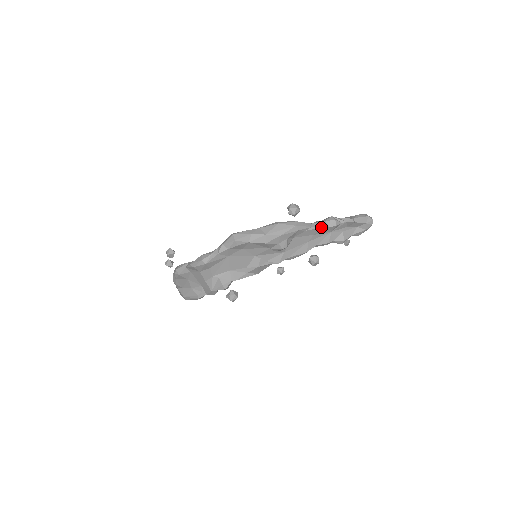
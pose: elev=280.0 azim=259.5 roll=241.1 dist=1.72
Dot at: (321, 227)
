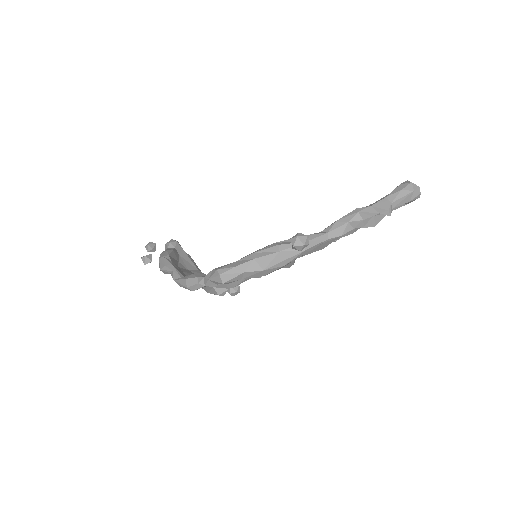
Dot at: (341, 235)
